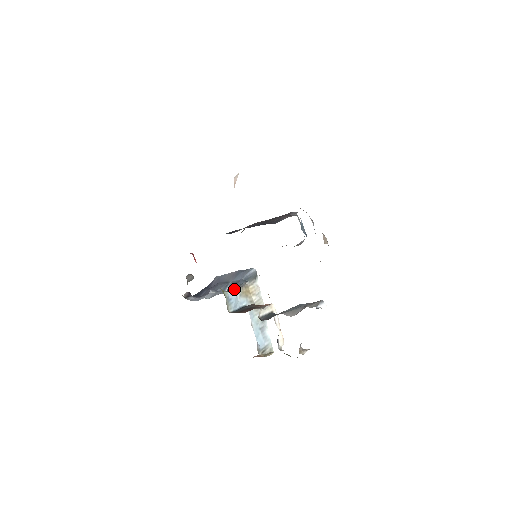
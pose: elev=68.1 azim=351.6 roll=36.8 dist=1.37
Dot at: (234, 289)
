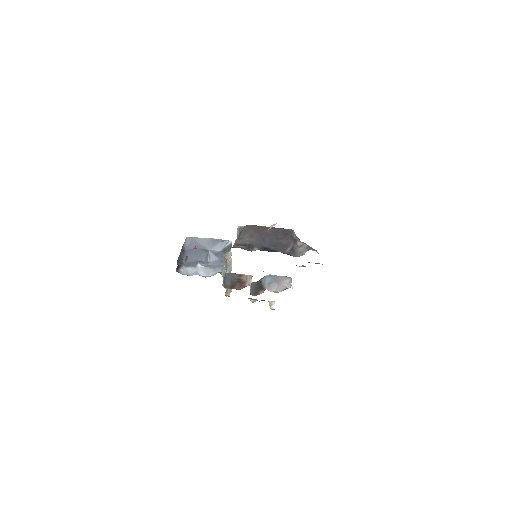
Dot at: (224, 267)
